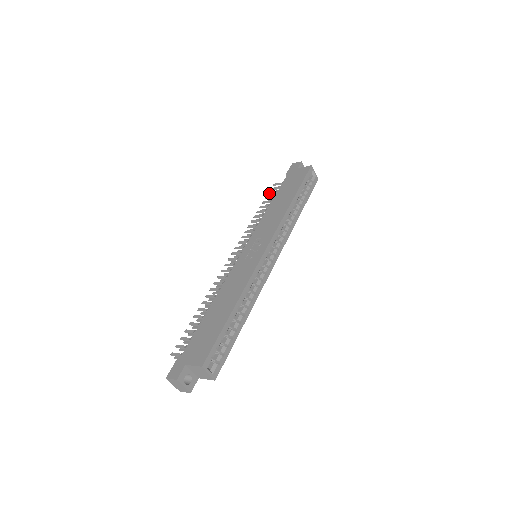
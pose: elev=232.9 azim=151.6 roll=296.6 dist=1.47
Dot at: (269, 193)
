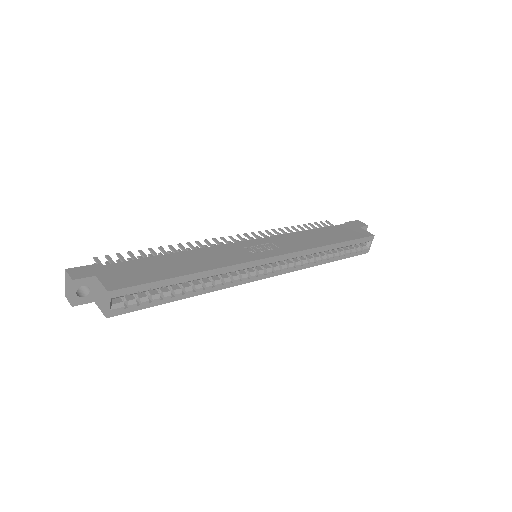
Dot at: (316, 223)
